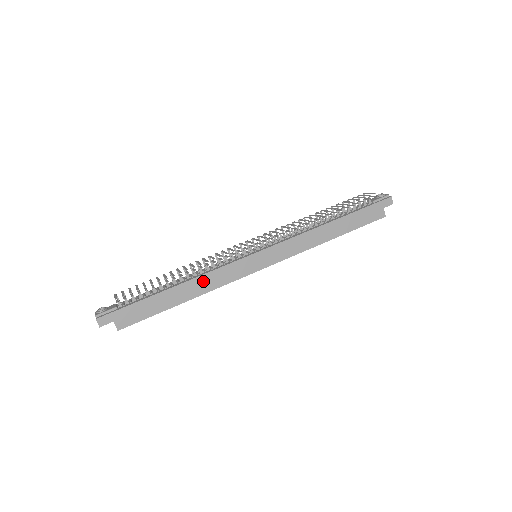
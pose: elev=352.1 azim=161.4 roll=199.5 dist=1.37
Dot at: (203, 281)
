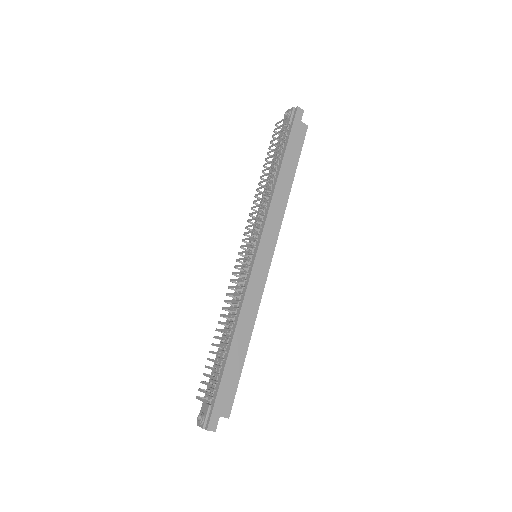
Dot at: (244, 317)
